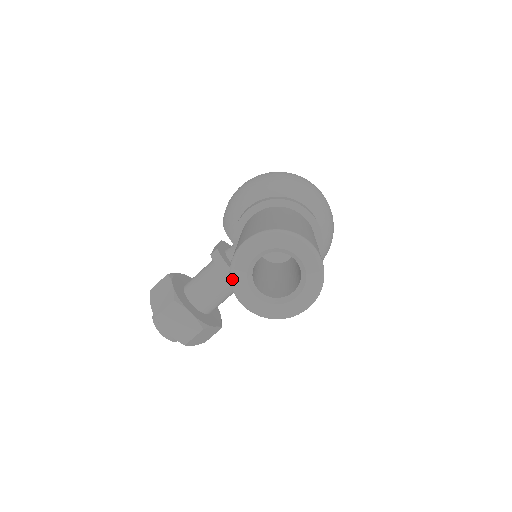
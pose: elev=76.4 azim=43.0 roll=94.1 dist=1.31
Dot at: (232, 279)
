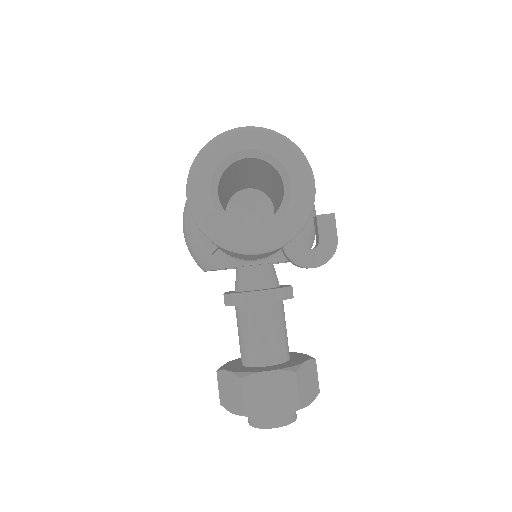
Dot at: (218, 241)
